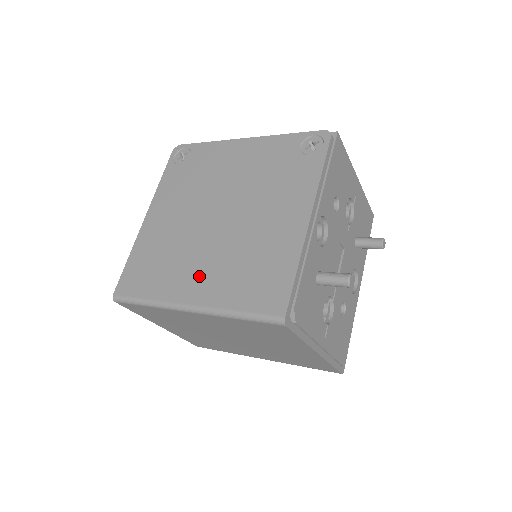
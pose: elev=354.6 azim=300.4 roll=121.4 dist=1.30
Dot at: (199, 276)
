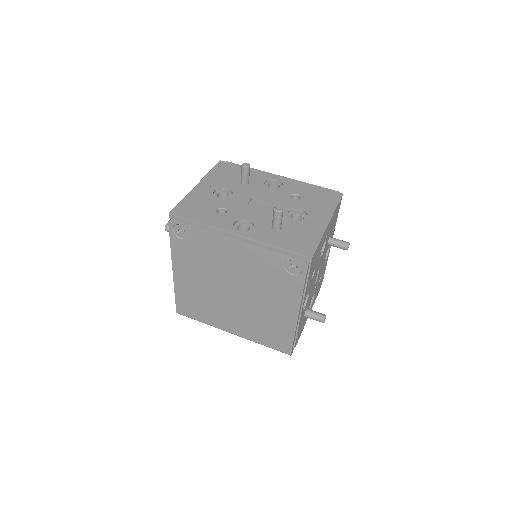
Dot at: (233, 322)
